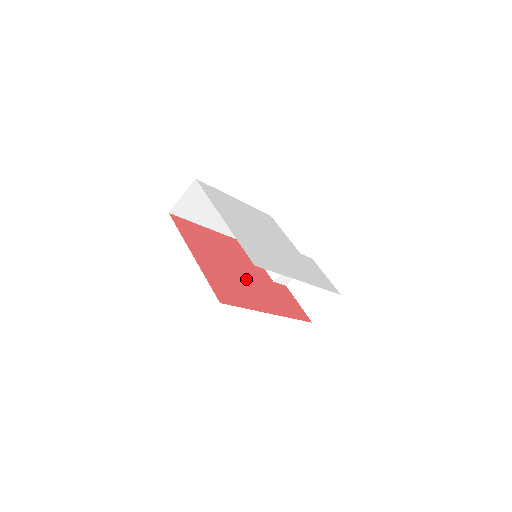
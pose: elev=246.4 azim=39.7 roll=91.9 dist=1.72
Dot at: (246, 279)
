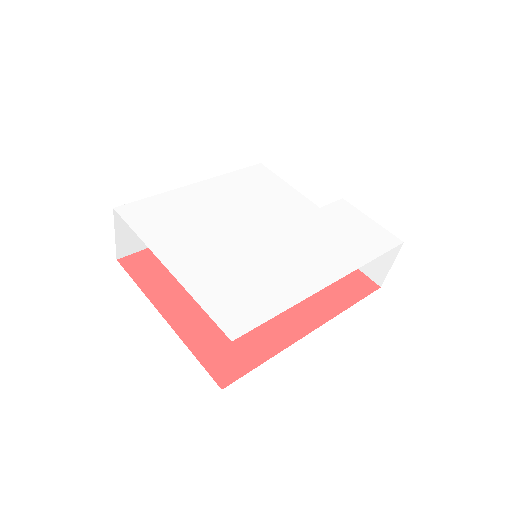
Dot at: occluded
